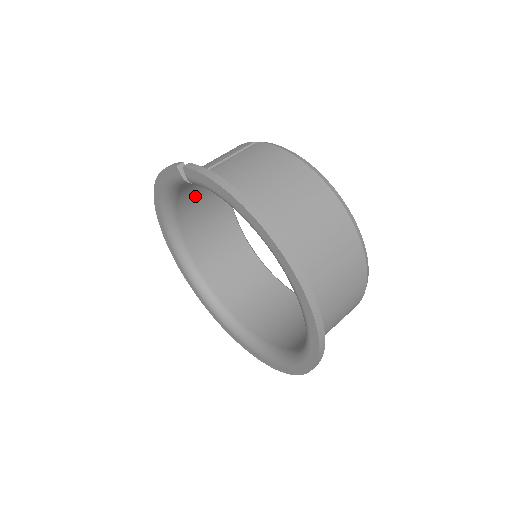
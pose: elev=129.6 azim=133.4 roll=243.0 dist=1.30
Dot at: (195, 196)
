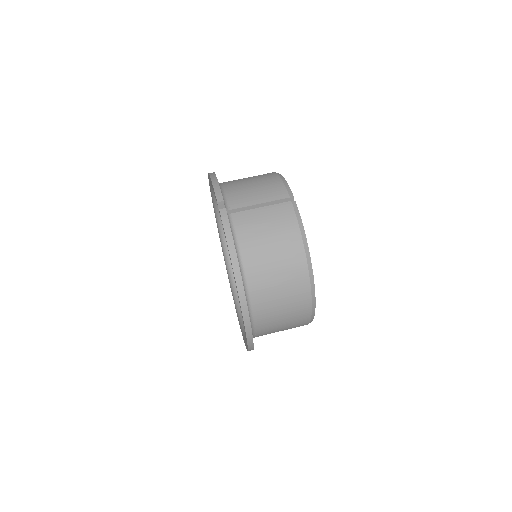
Dot at: occluded
